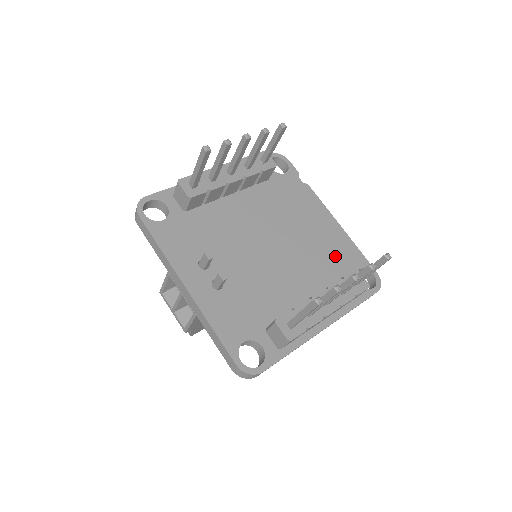
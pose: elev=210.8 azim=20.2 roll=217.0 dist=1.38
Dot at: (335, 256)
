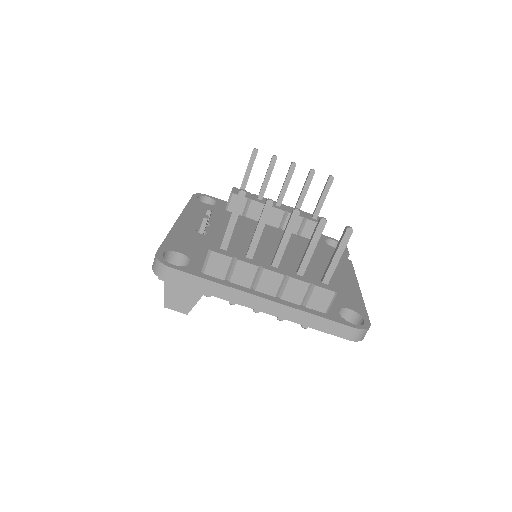
Dot at: occluded
